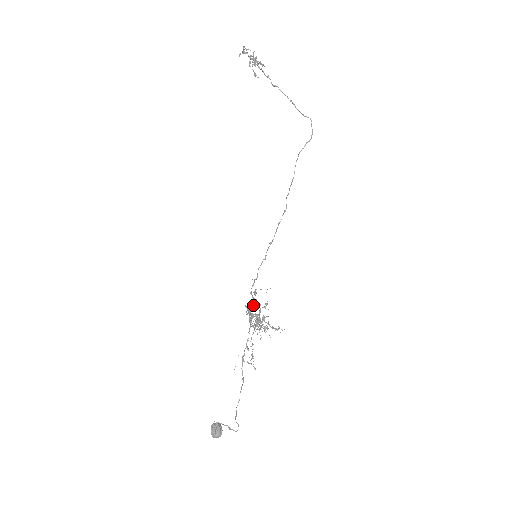
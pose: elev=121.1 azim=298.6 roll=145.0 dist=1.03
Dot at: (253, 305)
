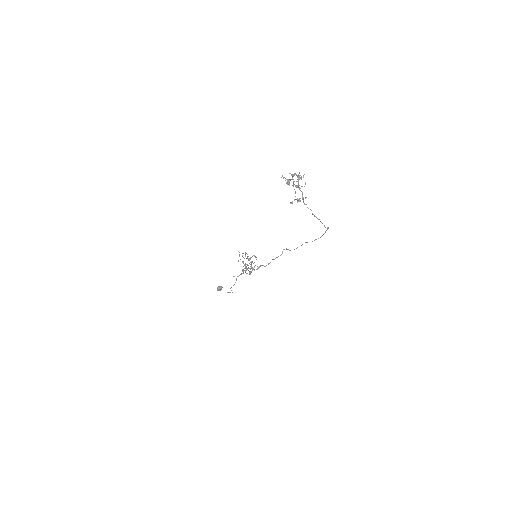
Dot at: occluded
